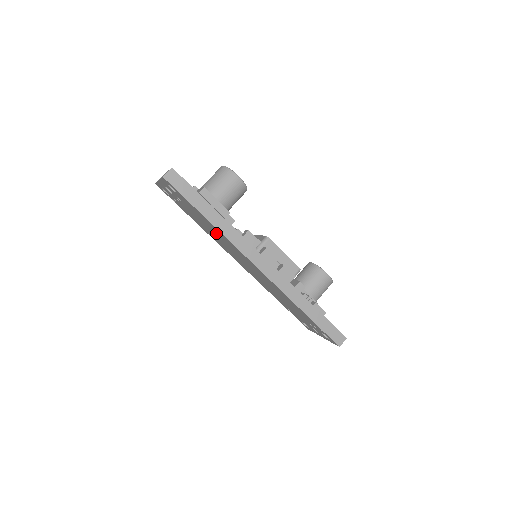
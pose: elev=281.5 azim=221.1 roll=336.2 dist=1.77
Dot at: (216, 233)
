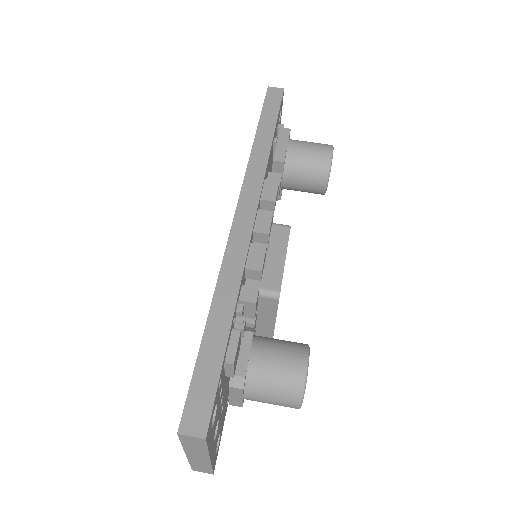
Dot at: occluded
